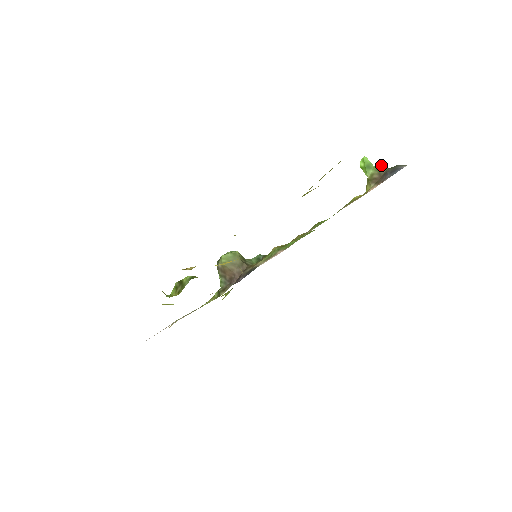
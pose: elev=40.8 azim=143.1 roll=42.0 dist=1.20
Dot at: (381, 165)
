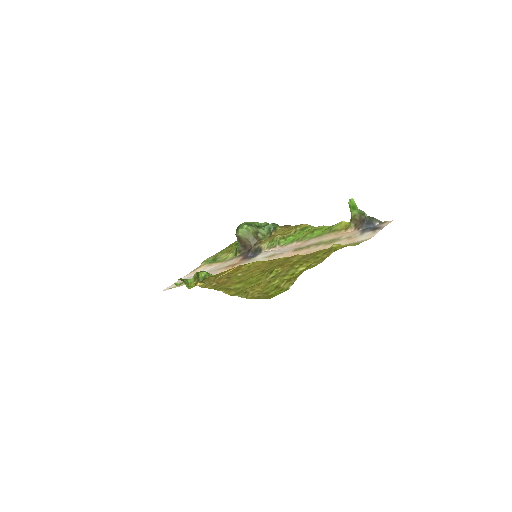
Dot at: (363, 211)
